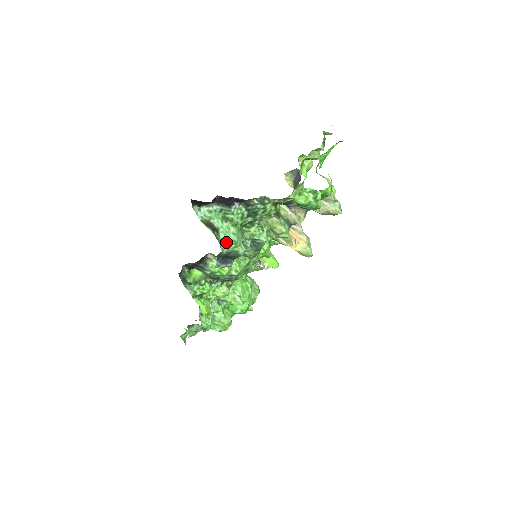
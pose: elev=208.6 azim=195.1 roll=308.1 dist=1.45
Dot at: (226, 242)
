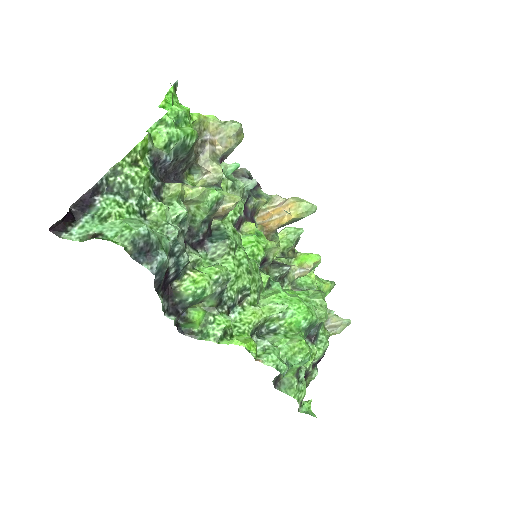
Dot at: (118, 235)
